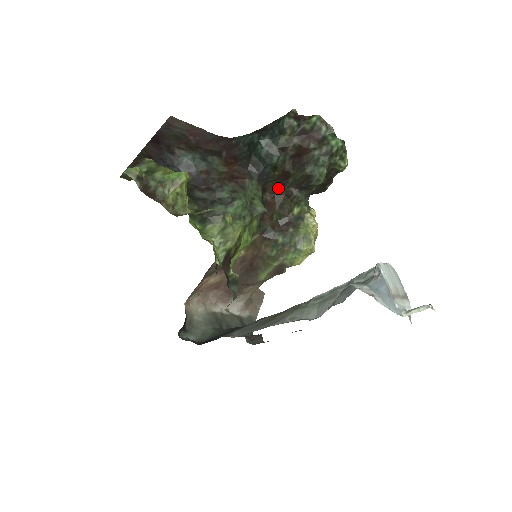
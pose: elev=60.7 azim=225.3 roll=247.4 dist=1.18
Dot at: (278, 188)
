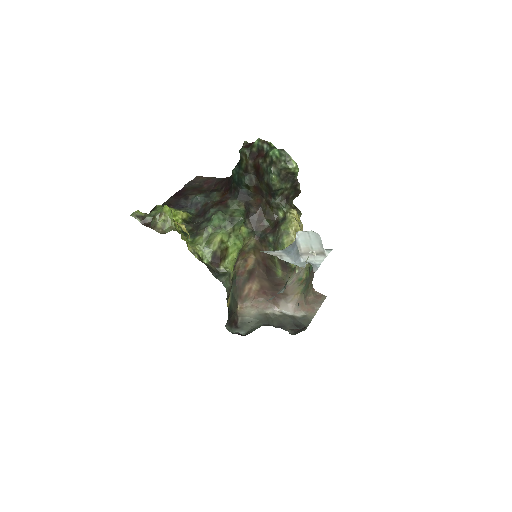
Dot at: (260, 201)
